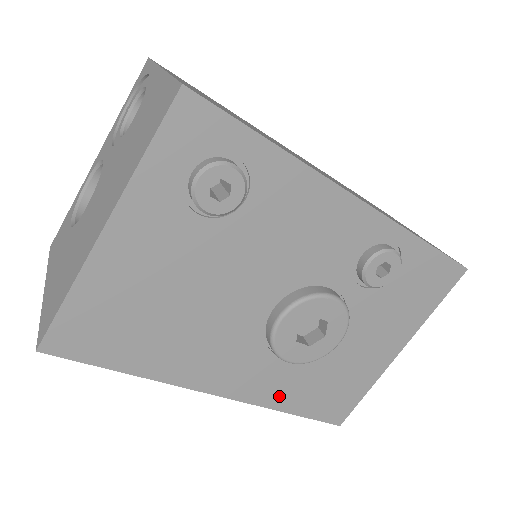
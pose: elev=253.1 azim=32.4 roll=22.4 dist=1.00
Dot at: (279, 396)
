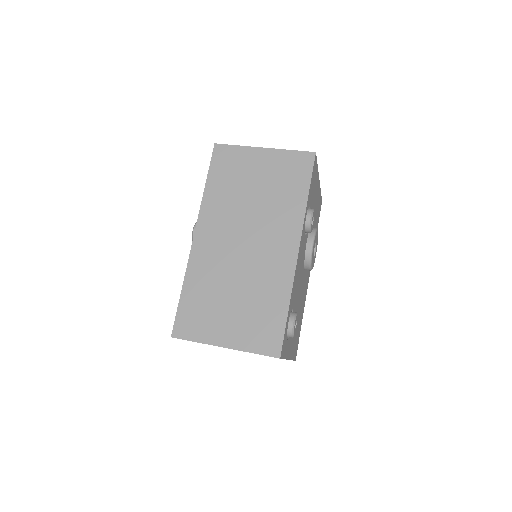
Dot at: occluded
